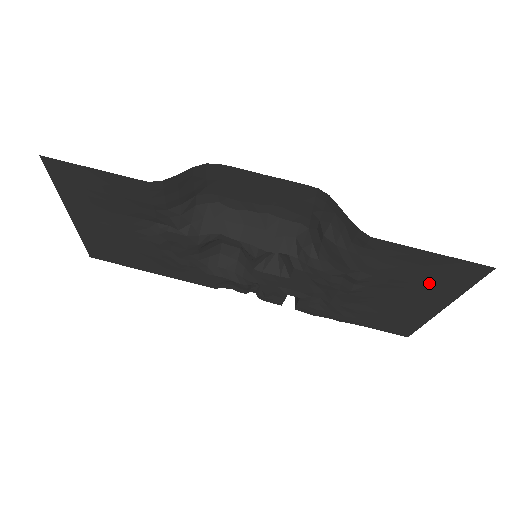
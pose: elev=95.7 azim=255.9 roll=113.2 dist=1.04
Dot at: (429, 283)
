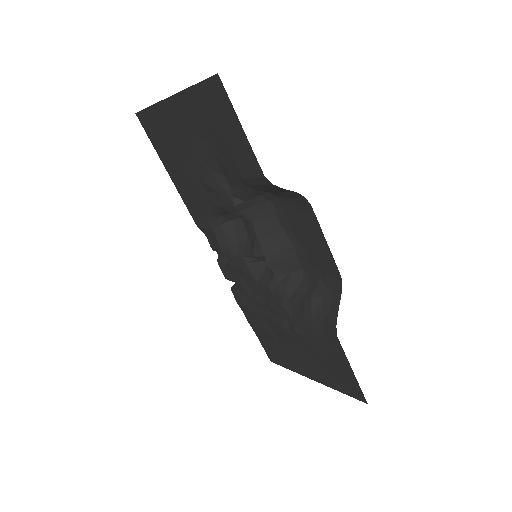
Dot at: (327, 371)
